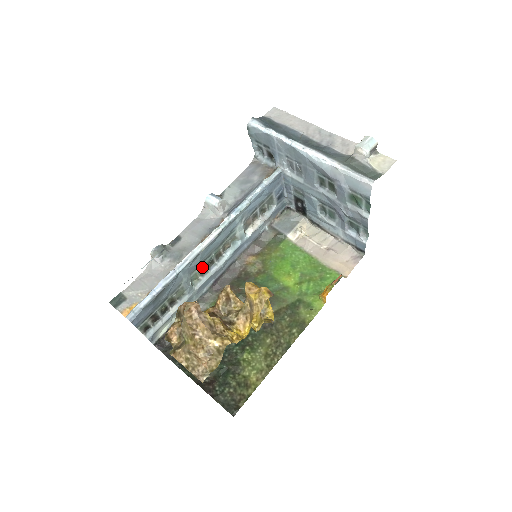
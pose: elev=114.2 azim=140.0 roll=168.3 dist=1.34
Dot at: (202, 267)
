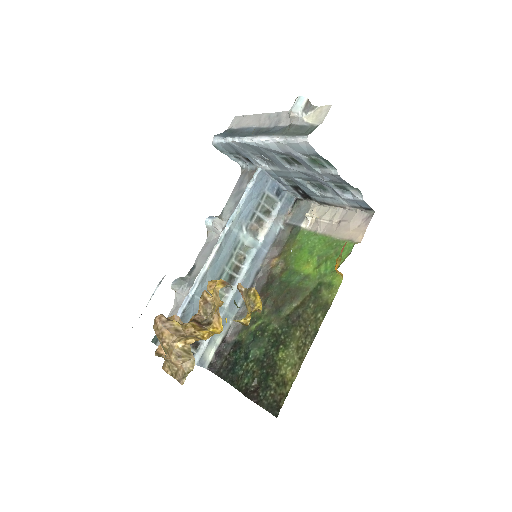
Dot at: occluded
